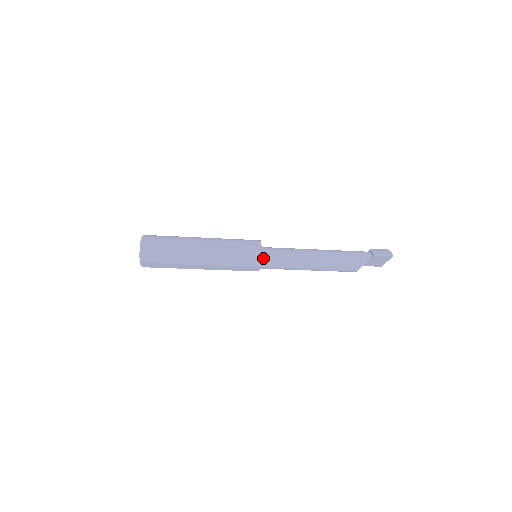
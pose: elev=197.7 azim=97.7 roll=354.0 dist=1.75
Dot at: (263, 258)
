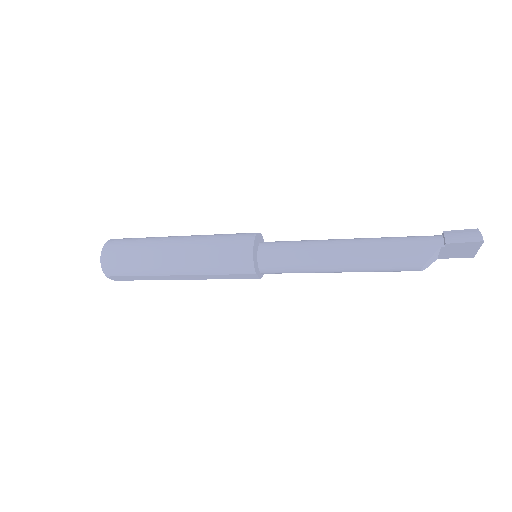
Dot at: (261, 259)
